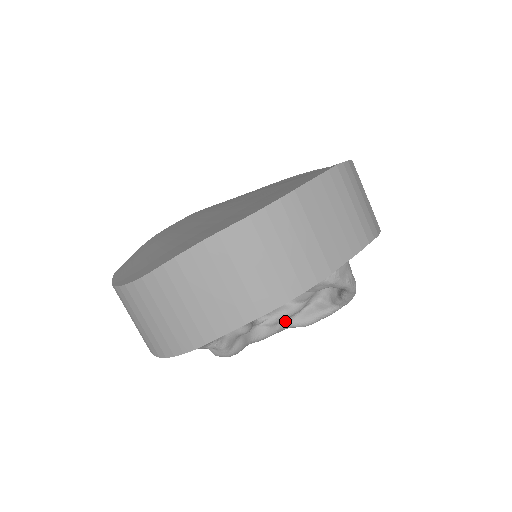
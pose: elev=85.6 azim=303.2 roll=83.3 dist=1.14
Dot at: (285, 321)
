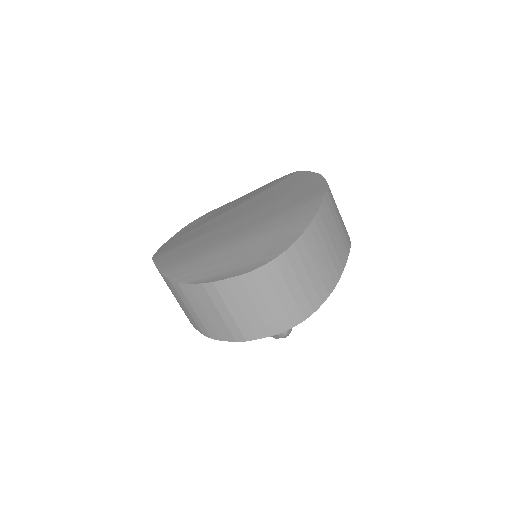
Dot at: occluded
